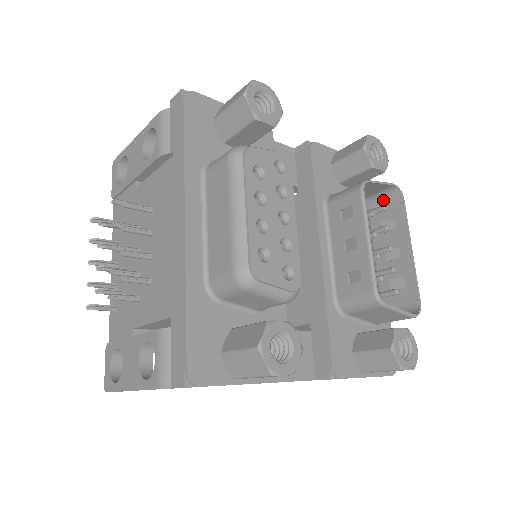
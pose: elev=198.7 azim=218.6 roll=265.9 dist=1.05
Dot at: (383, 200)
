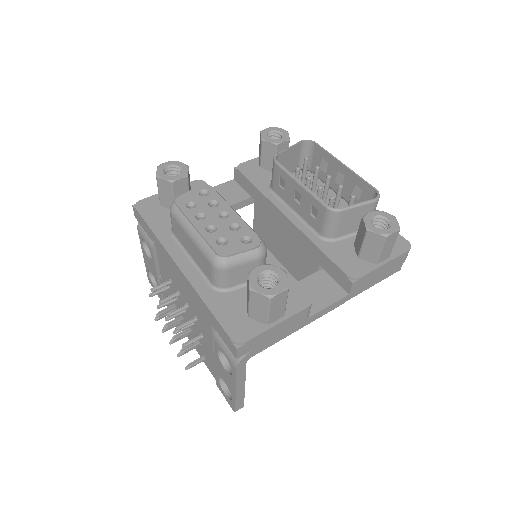
Dot at: (308, 156)
